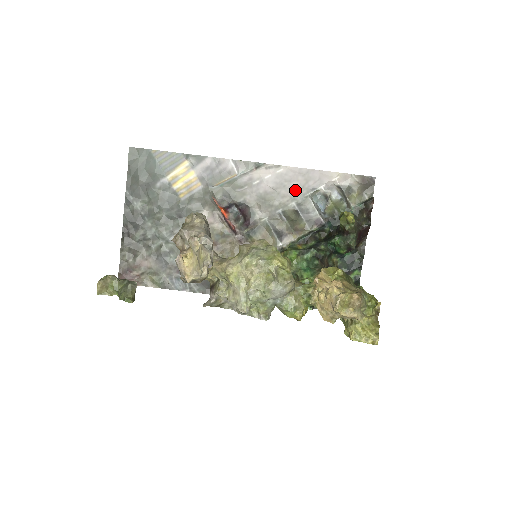
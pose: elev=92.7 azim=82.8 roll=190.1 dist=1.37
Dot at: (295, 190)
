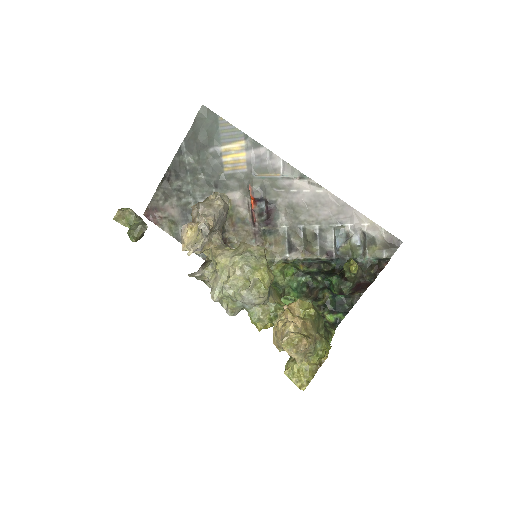
Dot at: (324, 215)
